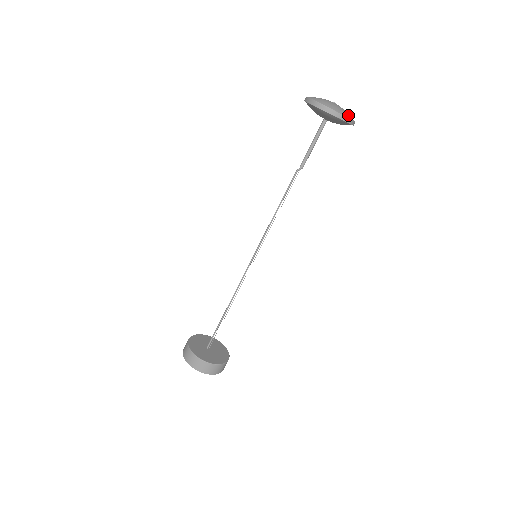
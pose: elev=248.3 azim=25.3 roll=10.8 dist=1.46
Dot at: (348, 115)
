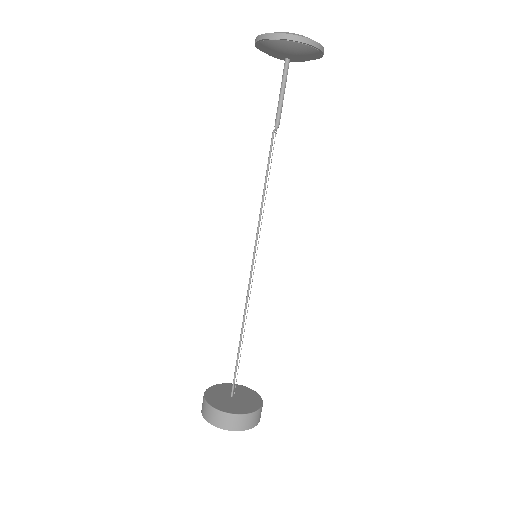
Dot at: (290, 33)
